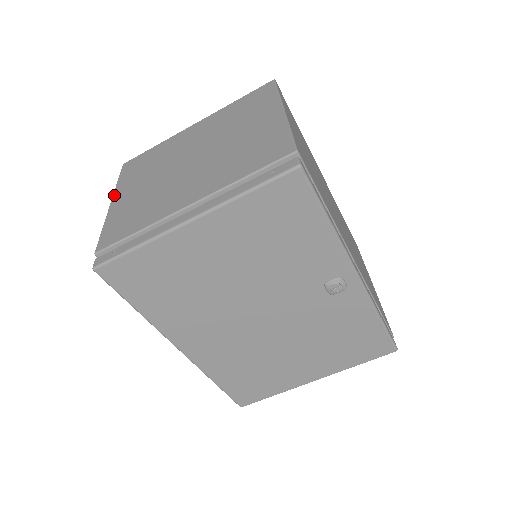
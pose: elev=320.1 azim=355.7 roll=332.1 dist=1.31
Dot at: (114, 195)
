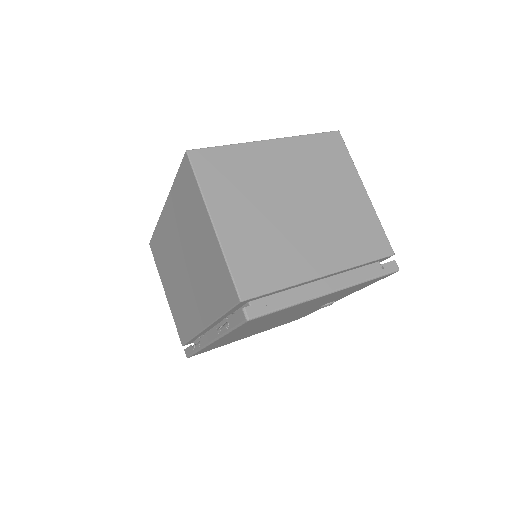
Dot at: (211, 211)
